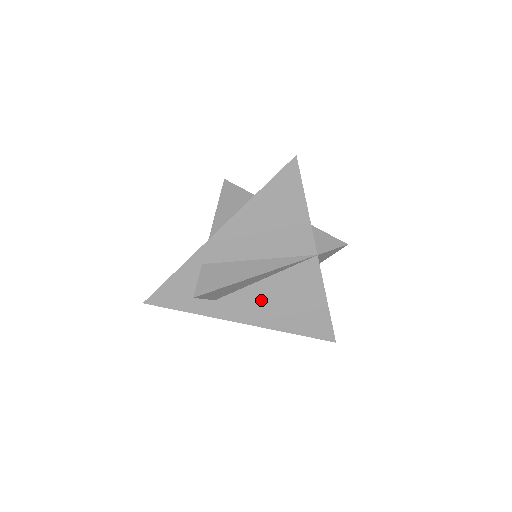
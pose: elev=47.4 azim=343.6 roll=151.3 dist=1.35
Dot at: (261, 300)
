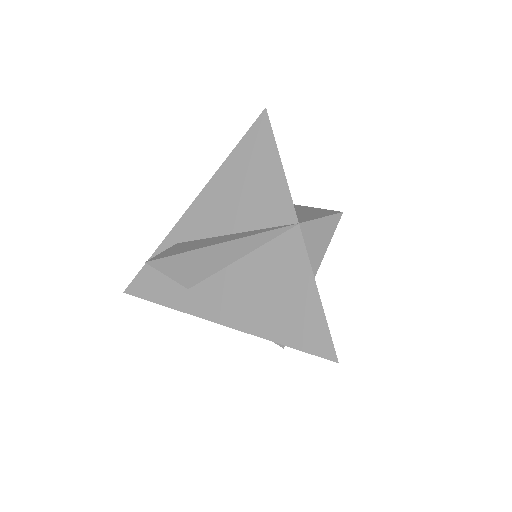
Dot at: (237, 289)
